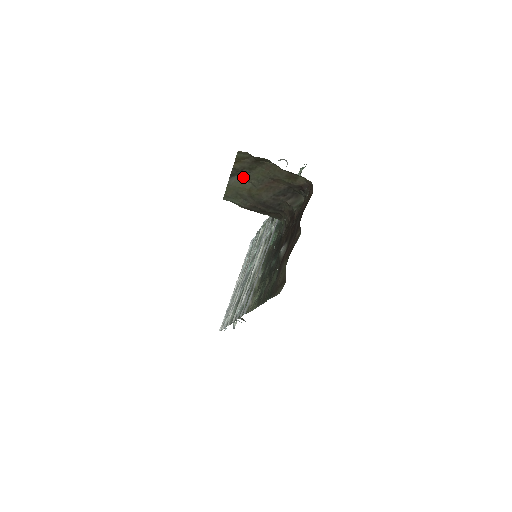
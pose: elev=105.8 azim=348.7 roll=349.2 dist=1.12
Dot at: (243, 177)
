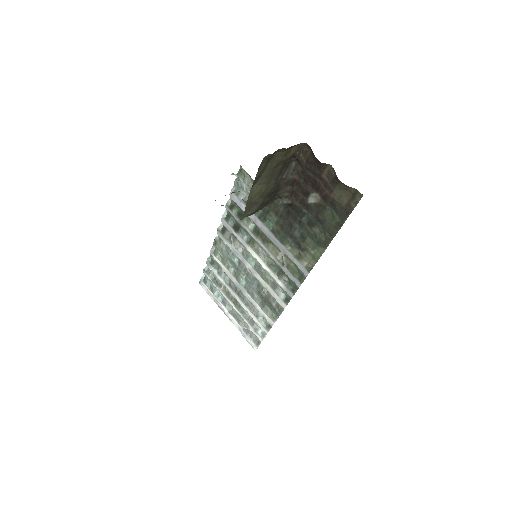
Dot at: (257, 183)
